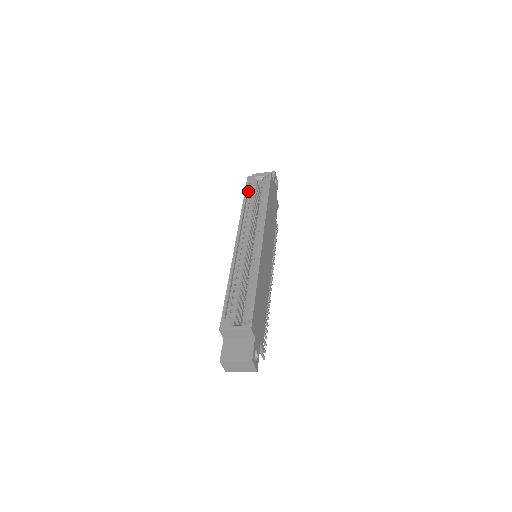
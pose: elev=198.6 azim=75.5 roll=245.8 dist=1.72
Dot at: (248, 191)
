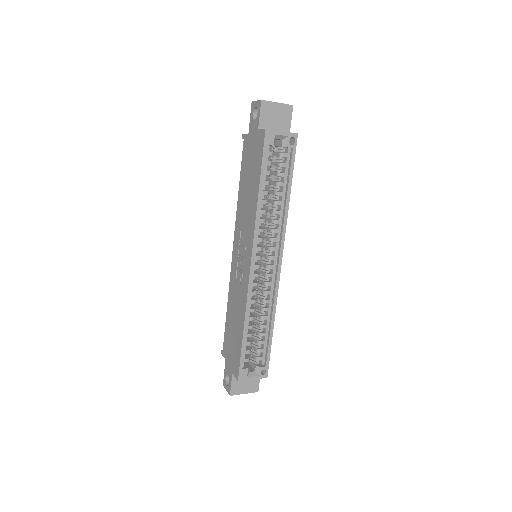
Dot at: (264, 162)
